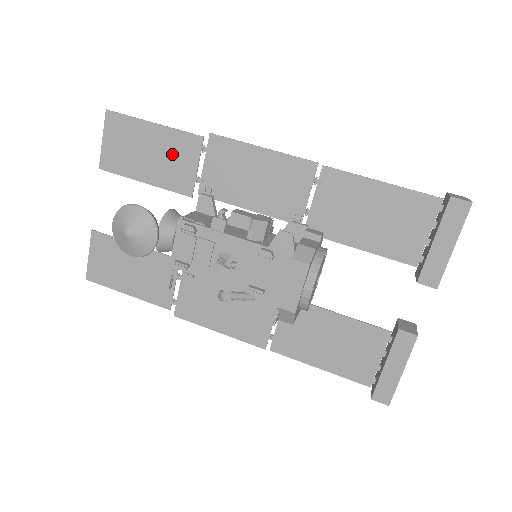
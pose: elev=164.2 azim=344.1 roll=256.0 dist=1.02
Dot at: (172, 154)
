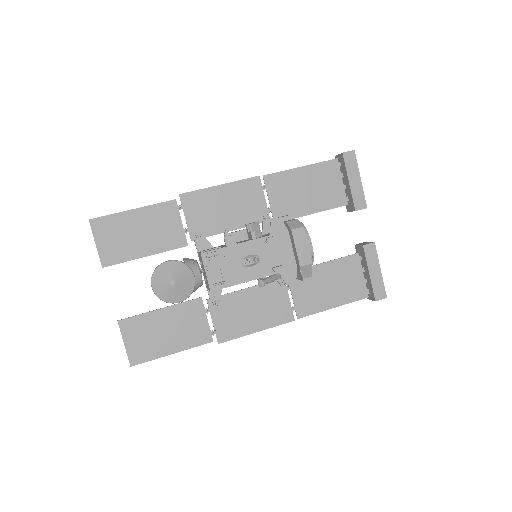
Dot at: (158, 224)
